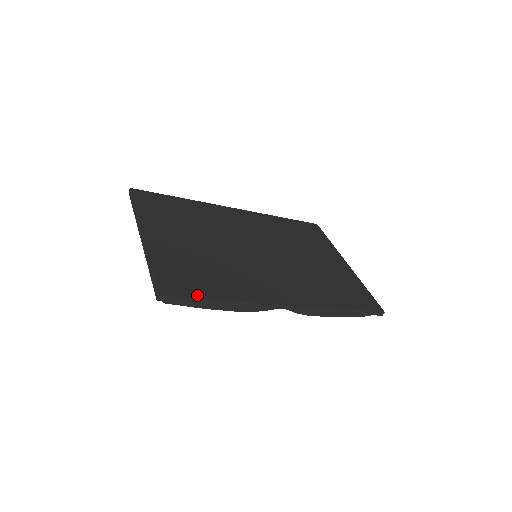
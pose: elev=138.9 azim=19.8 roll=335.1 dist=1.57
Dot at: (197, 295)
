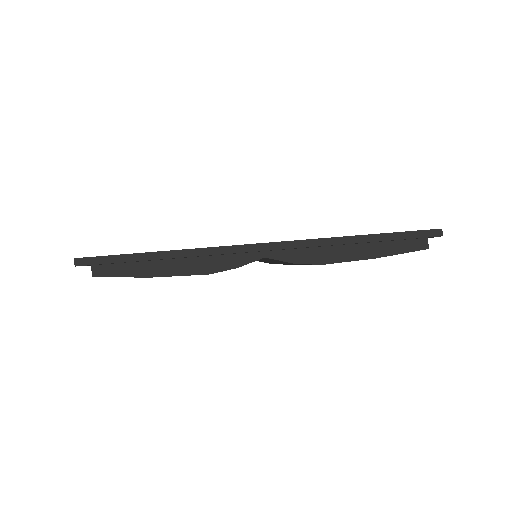
Dot at: (127, 254)
